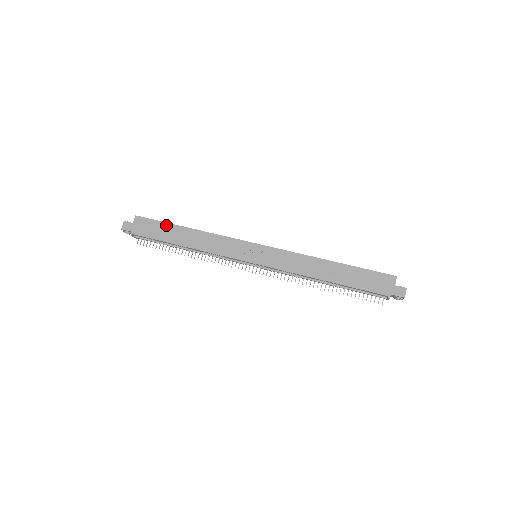
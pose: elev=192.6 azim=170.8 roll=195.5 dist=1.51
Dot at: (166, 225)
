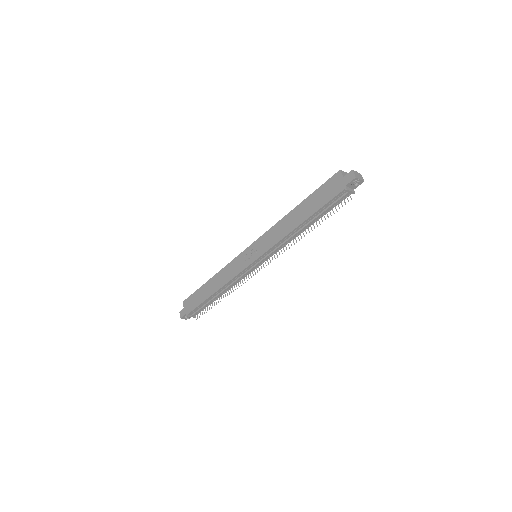
Dot at: (199, 291)
